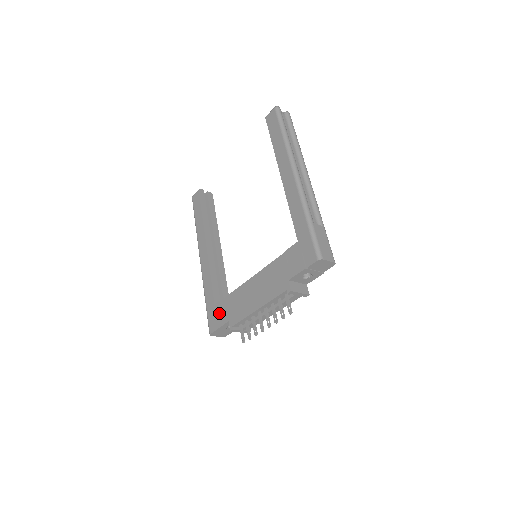
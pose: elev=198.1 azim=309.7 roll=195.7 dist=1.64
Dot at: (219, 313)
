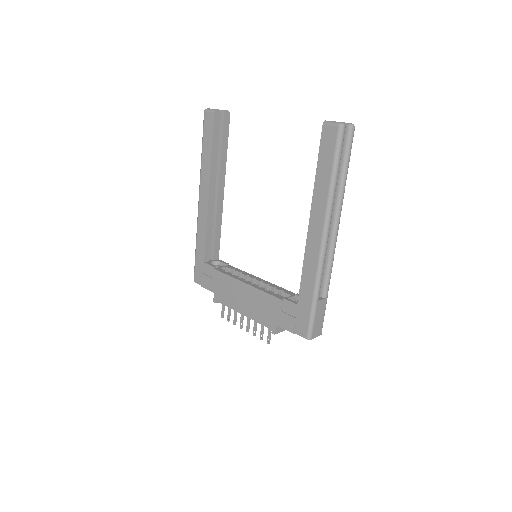
Dot at: (207, 276)
